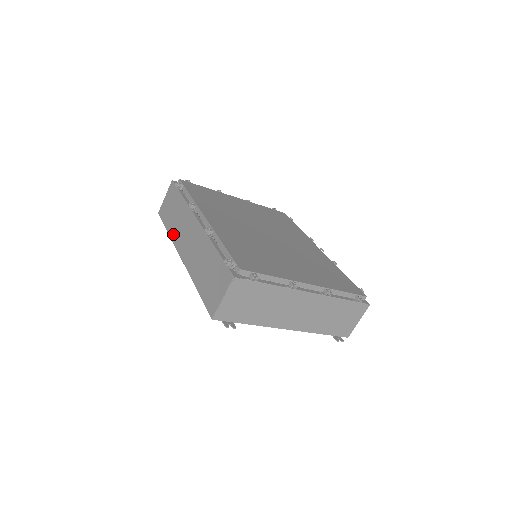
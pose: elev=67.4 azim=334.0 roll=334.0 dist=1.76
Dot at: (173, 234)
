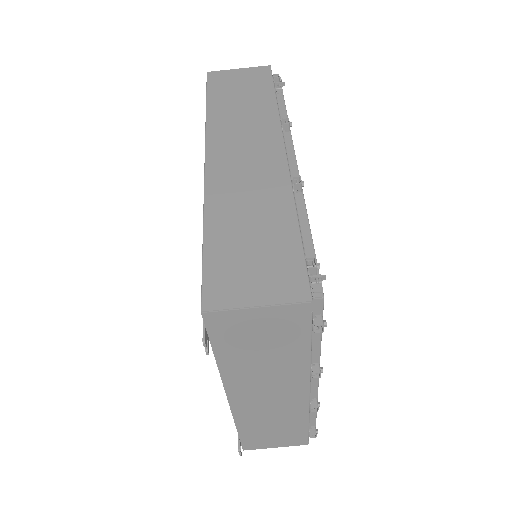
Dot at: (216, 119)
